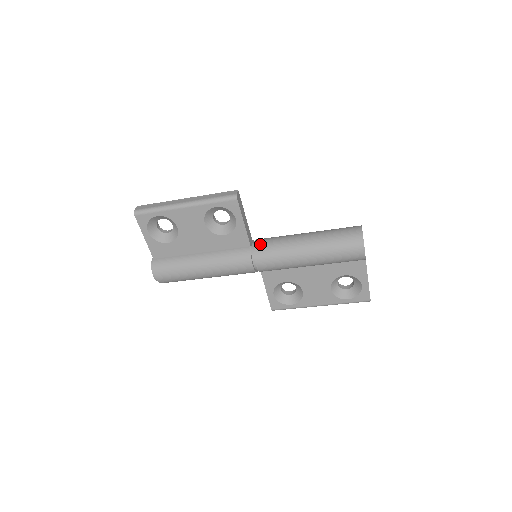
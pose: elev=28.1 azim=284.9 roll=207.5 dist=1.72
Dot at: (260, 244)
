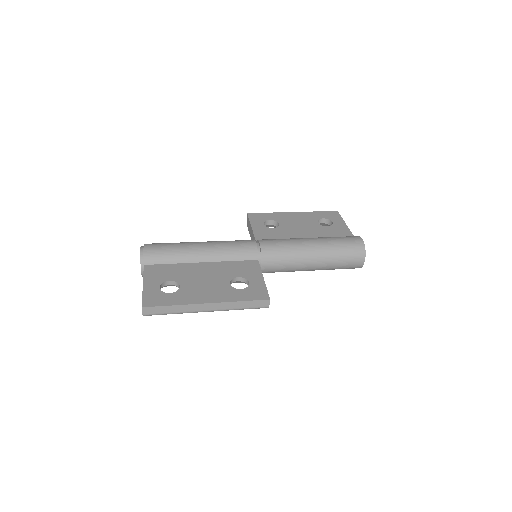
Dot at: (267, 270)
